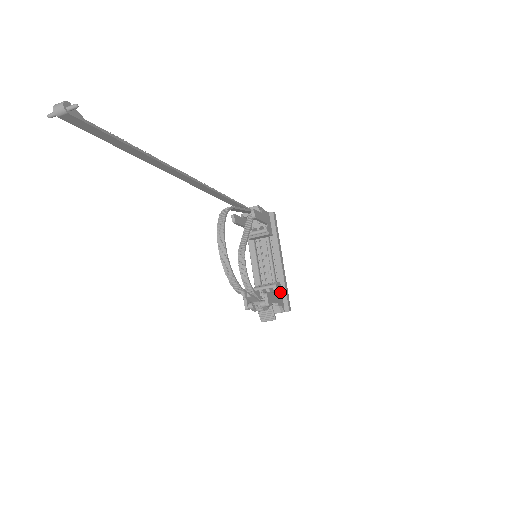
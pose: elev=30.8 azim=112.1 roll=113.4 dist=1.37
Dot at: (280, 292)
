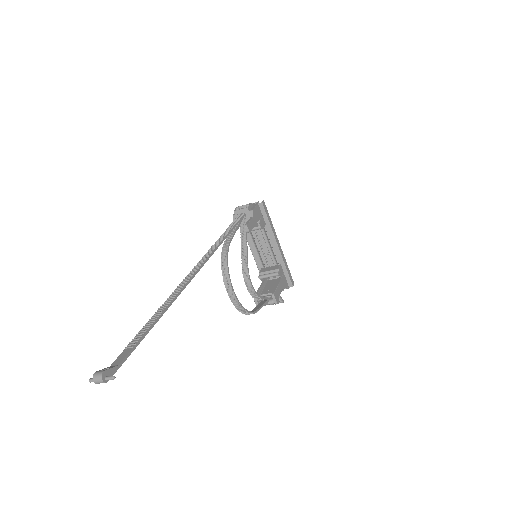
Dot at: (282, 274)
